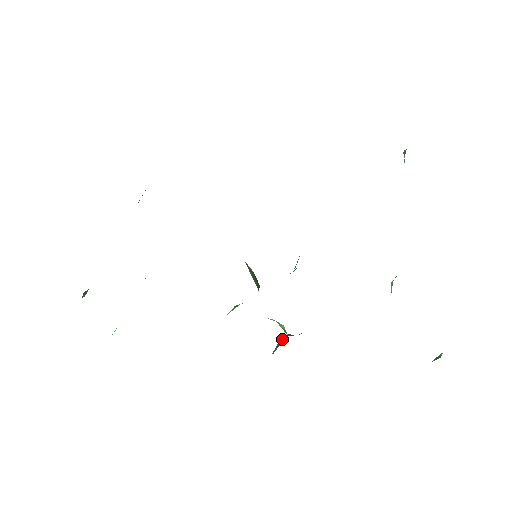
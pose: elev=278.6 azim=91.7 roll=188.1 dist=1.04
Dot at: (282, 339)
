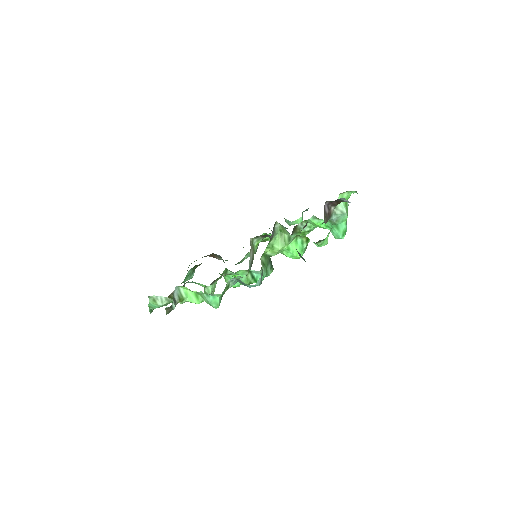
Dot at: occluded
